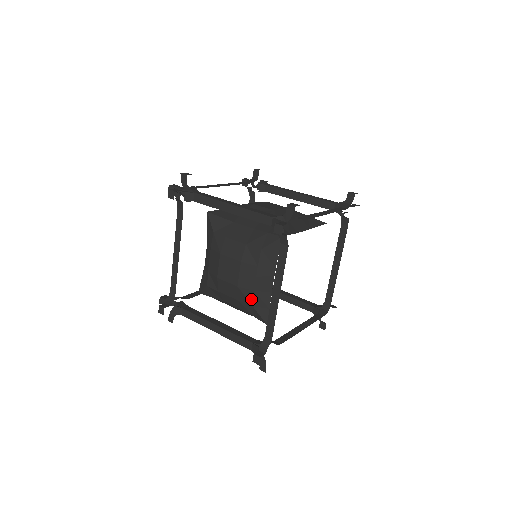
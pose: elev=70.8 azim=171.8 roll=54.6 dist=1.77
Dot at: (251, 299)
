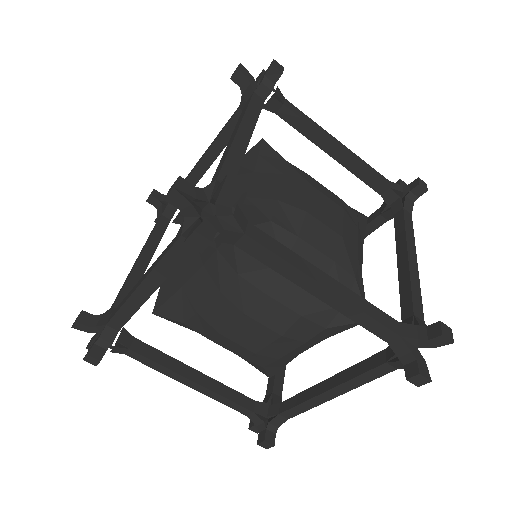
Dot at: (267, 363)
